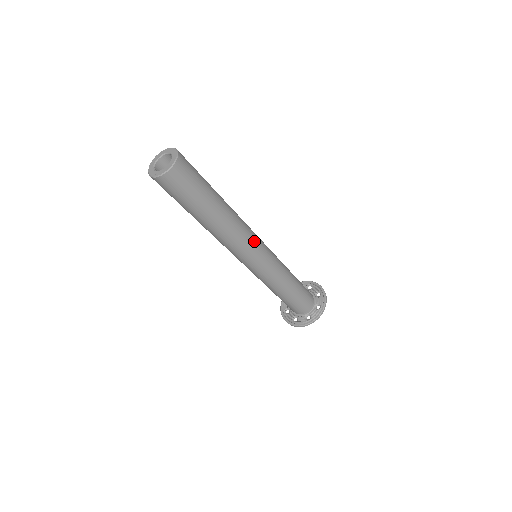
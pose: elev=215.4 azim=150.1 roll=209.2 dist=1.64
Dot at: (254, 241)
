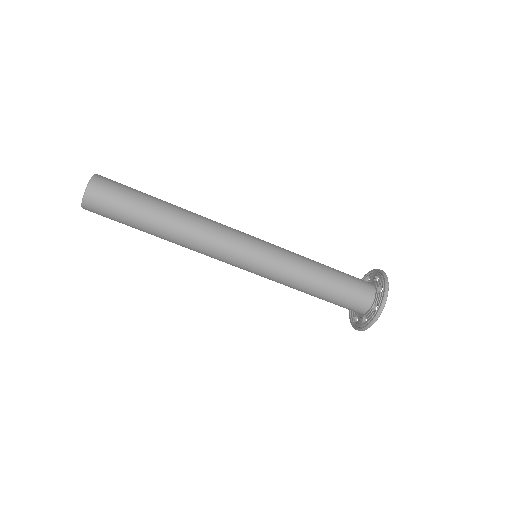
Dot at: (228, 245)
